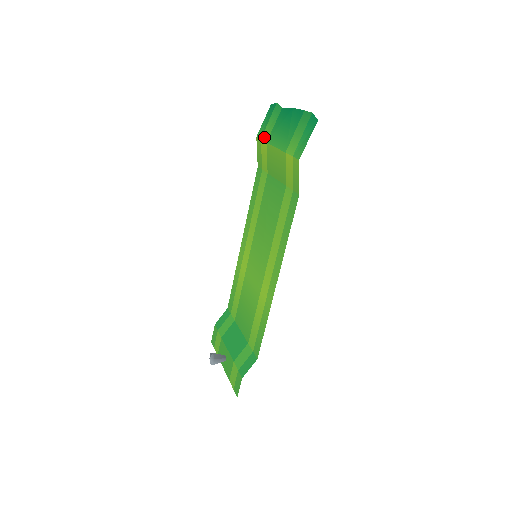
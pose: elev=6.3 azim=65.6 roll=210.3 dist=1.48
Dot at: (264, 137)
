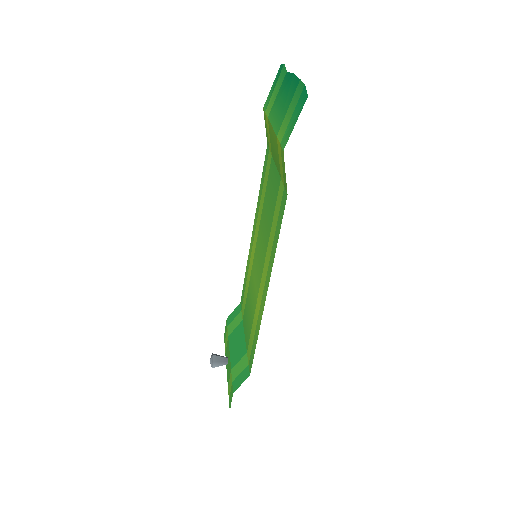
Dot at: (267, 109)
